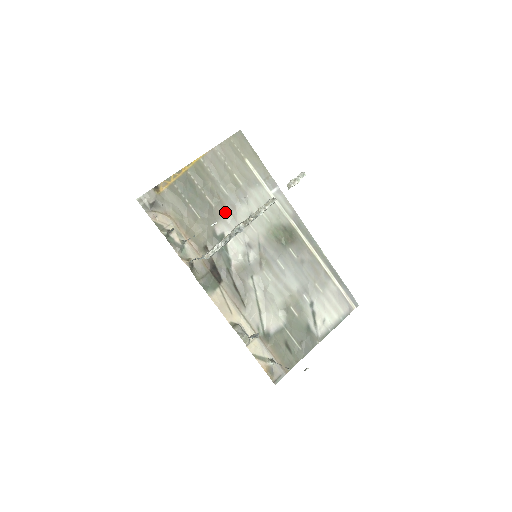
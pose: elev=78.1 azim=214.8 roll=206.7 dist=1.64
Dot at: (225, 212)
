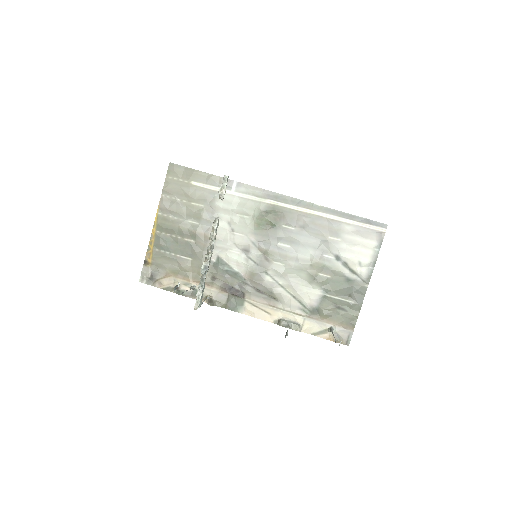
Dot at: (207, 240)
